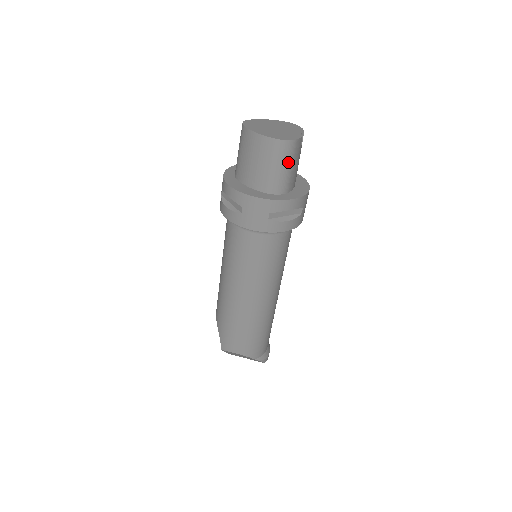
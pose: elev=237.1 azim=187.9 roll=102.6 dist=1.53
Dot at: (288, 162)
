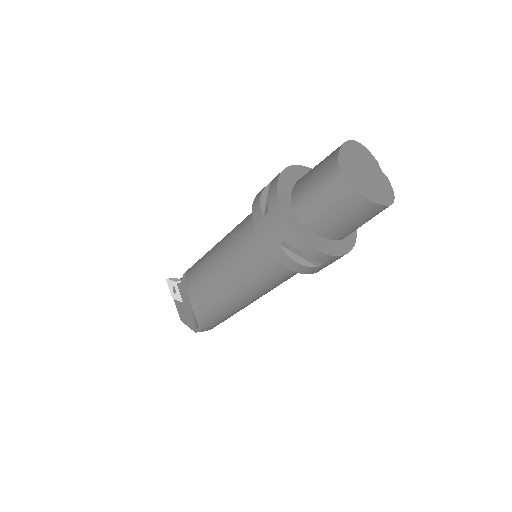
Dot at: occluded
